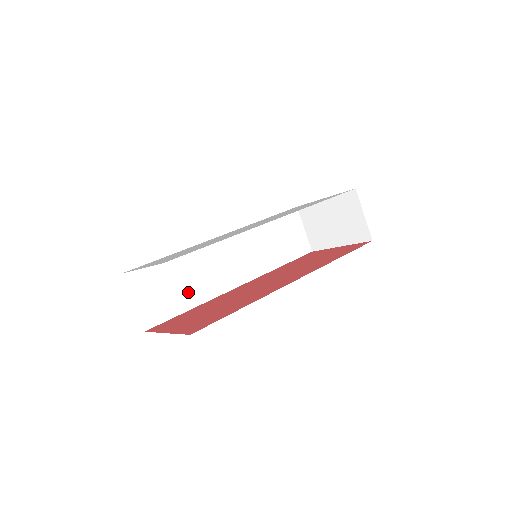
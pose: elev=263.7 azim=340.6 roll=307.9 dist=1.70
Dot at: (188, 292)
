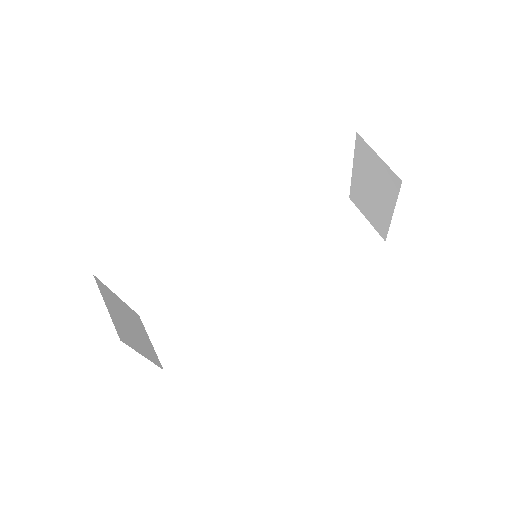
Dot at: (212, 321)
